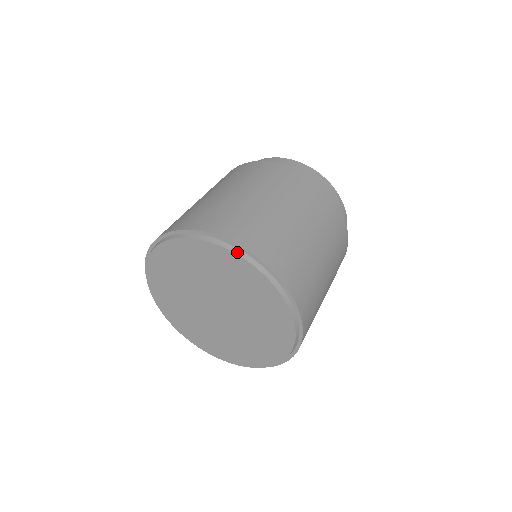
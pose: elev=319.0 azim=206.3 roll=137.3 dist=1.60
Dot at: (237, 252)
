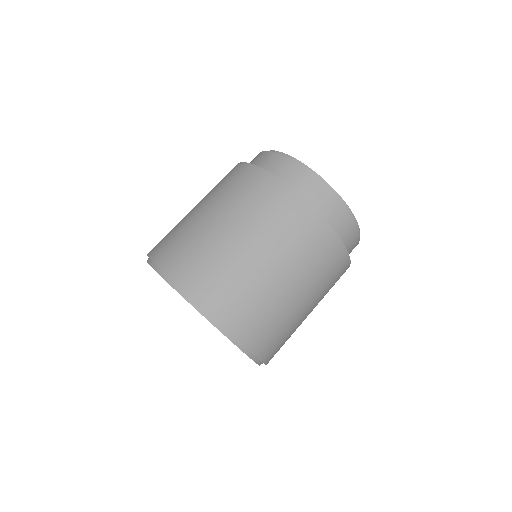
Dot at: (254, 360)
